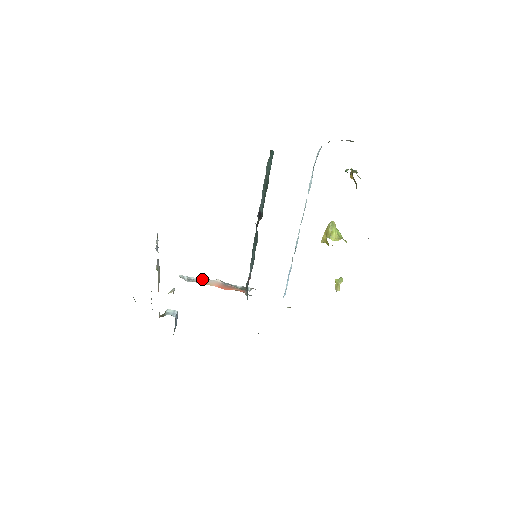
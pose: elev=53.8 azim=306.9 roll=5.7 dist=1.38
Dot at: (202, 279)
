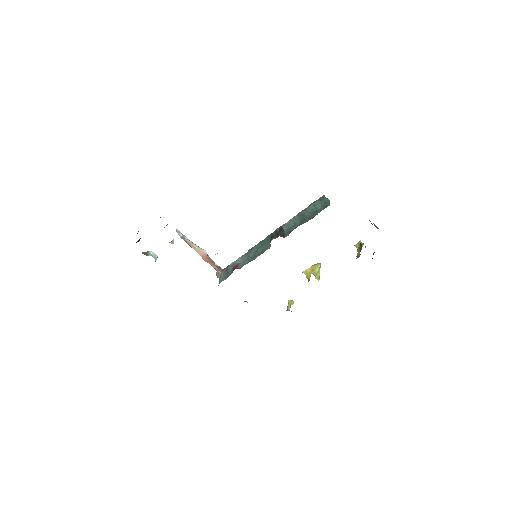
Dot at: (193, 243)
